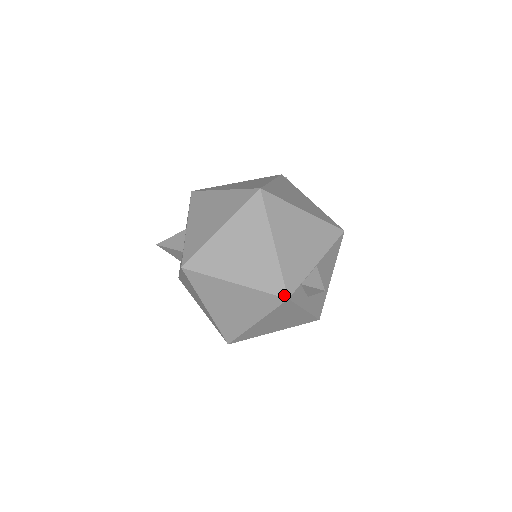
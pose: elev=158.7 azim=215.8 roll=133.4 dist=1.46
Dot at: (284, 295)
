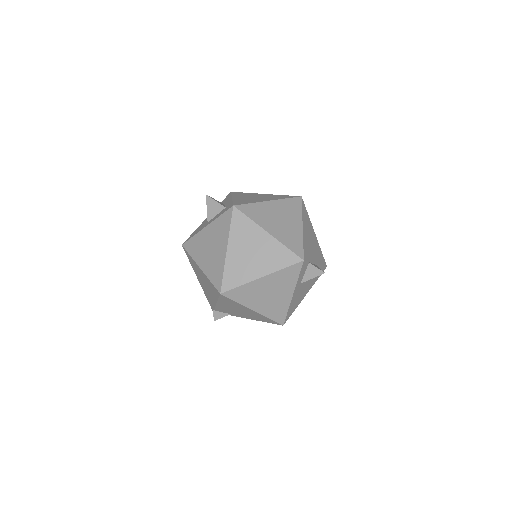
Dot at: (302, 257)
